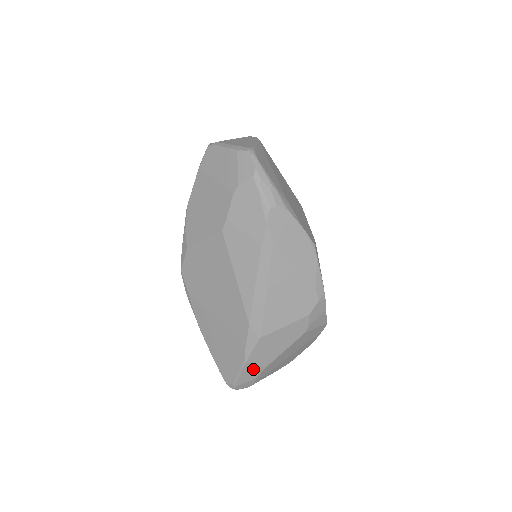
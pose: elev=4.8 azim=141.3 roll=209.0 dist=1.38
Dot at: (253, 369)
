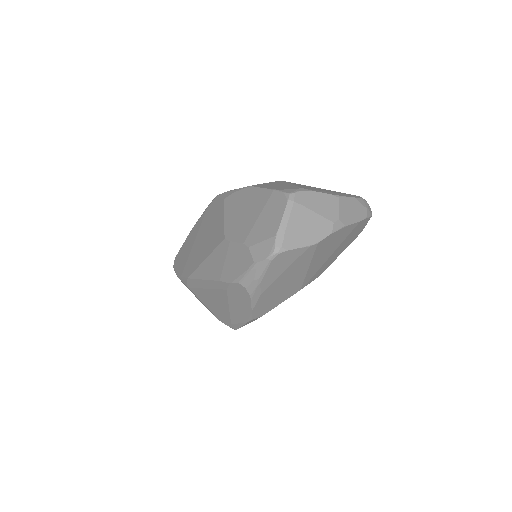
Dot at: occluded
